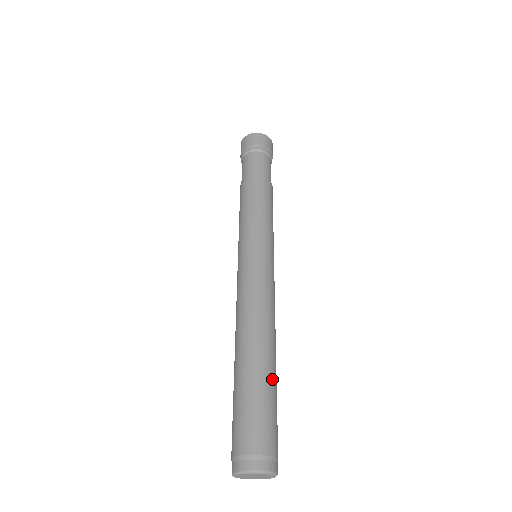
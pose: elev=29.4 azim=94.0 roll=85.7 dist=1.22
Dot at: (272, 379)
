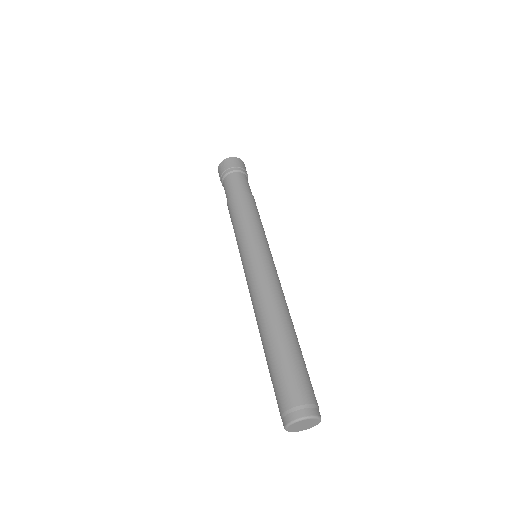
Dot at: (285, 346)
